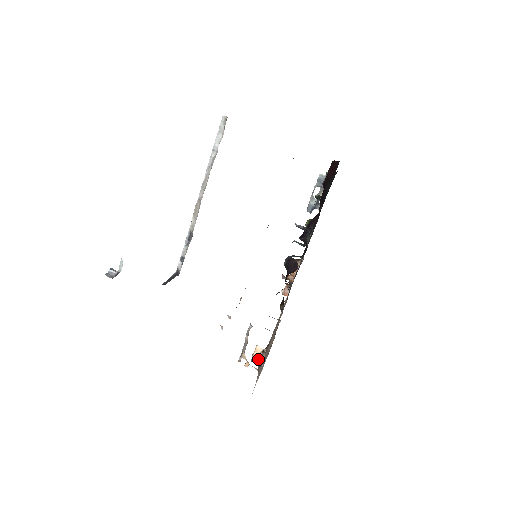
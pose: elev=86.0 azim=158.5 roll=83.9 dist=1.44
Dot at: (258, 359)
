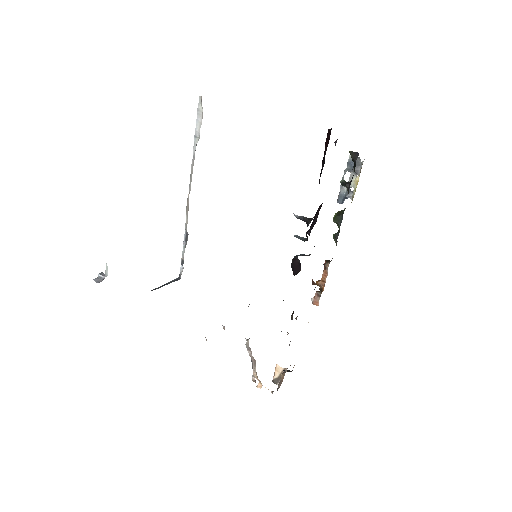
Dot at: occluded
